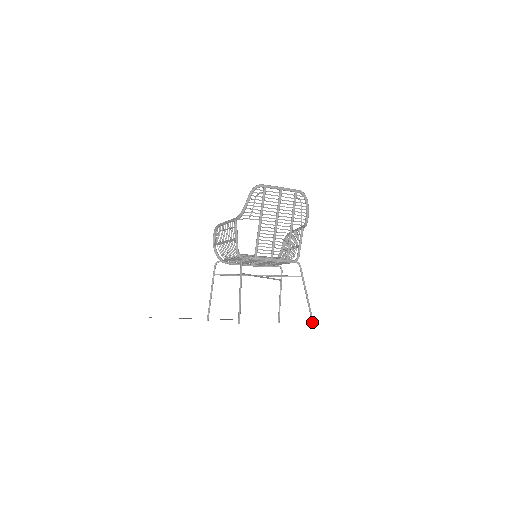
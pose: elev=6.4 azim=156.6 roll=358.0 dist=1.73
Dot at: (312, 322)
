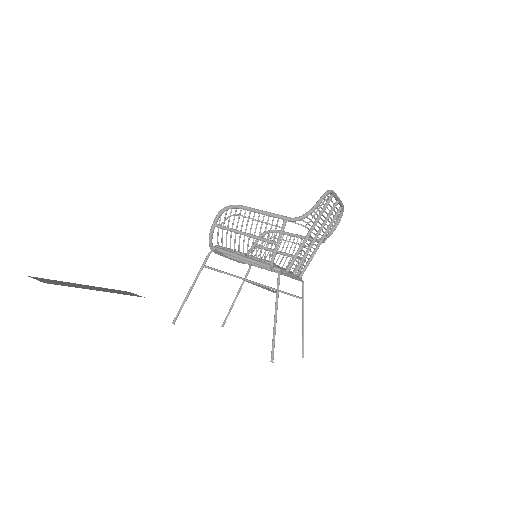
Dot at: (303, 354)
